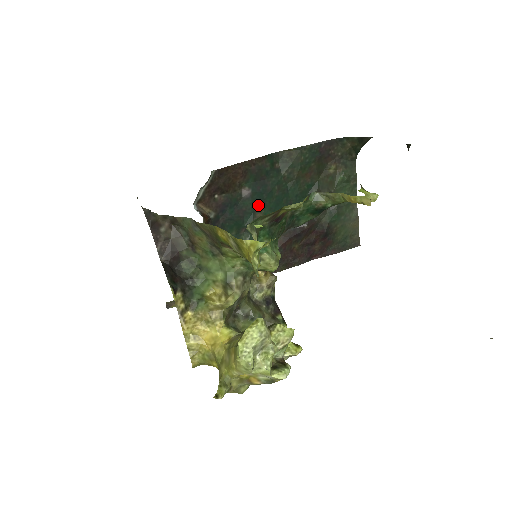
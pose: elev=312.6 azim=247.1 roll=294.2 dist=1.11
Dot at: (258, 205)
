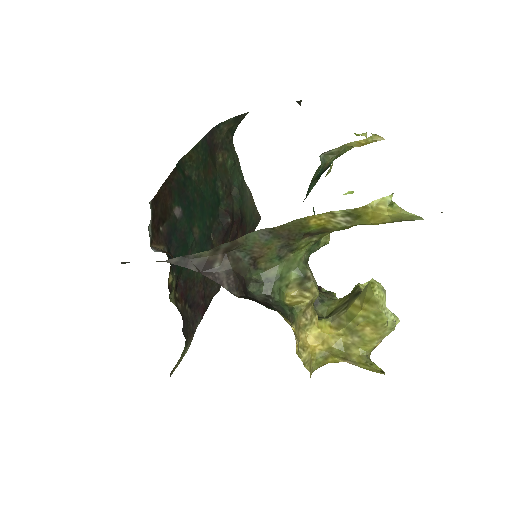
Dot at: (191, 220)
